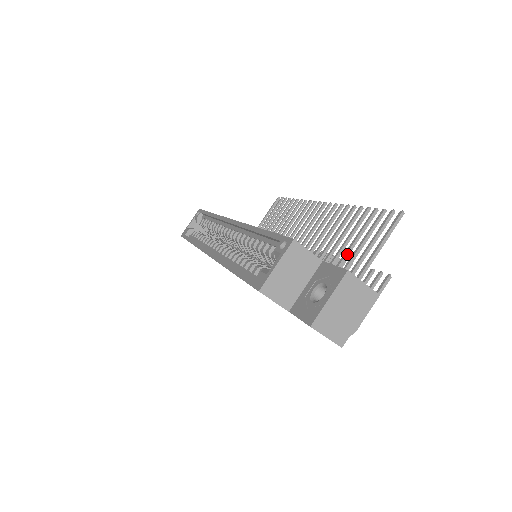
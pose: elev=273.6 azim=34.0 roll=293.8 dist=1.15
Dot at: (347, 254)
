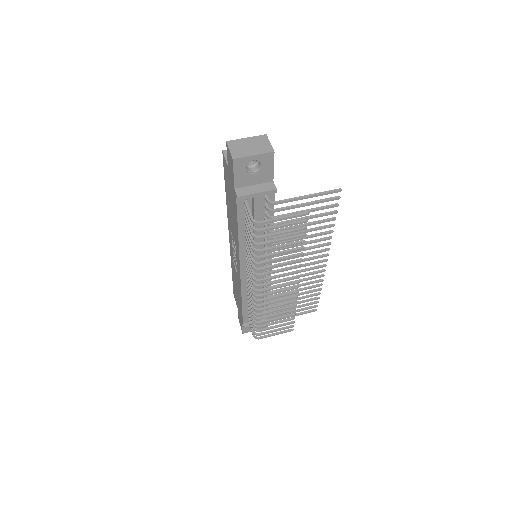
Dot at: (298, 219)
